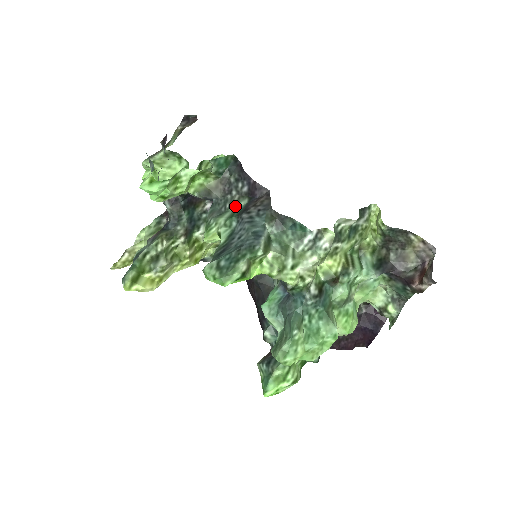
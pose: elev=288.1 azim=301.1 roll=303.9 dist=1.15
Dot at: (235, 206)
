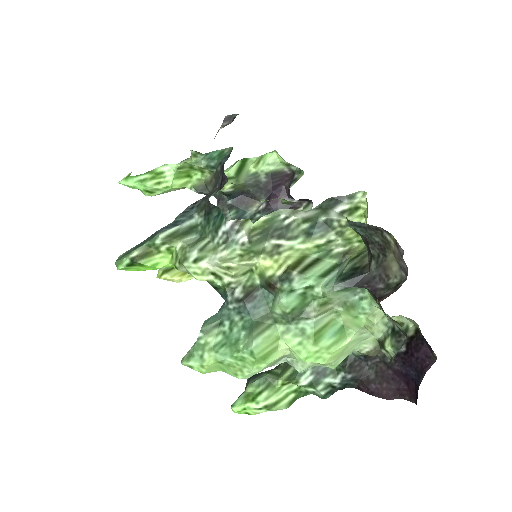
Dot at: occluded
